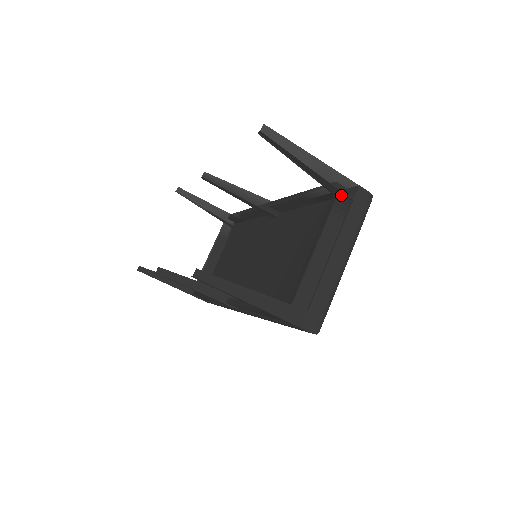
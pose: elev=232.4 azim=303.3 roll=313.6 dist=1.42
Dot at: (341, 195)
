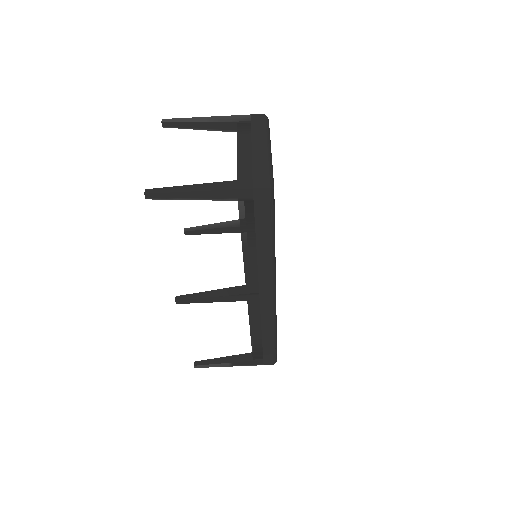
Dot at: (240, 124)
